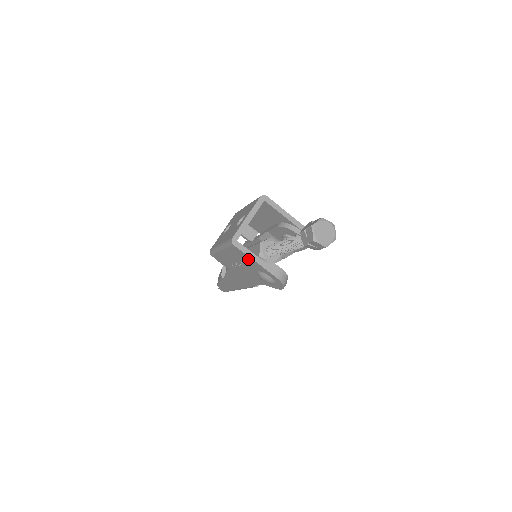
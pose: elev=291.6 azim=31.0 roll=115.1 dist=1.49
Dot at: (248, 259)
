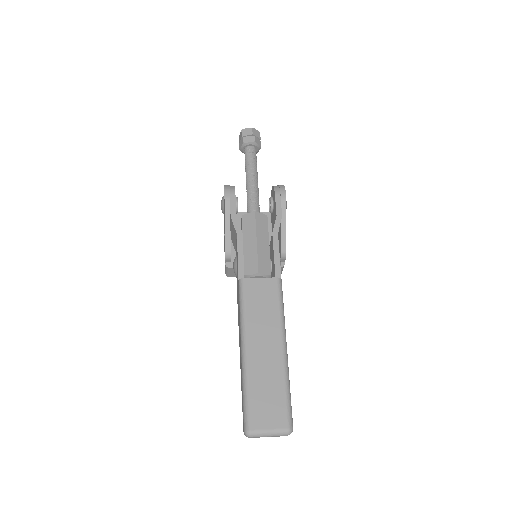
Dot at: occluded
